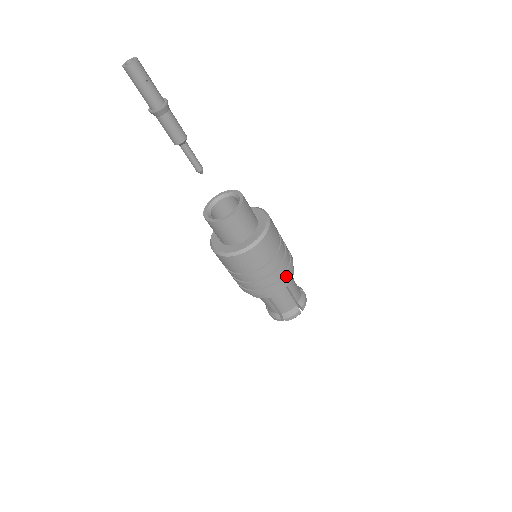
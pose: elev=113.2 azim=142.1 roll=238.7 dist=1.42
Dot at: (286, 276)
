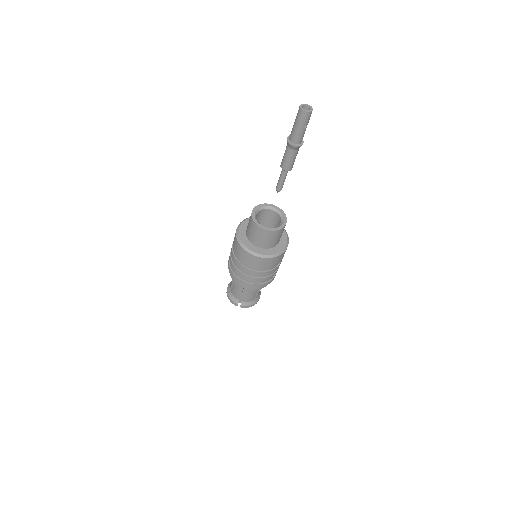
Dot at: (271, 281)
